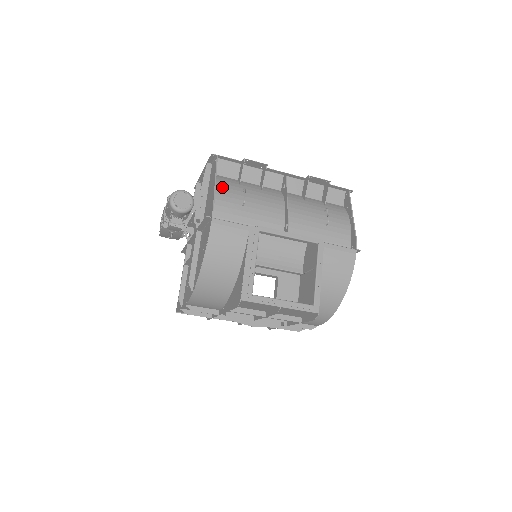
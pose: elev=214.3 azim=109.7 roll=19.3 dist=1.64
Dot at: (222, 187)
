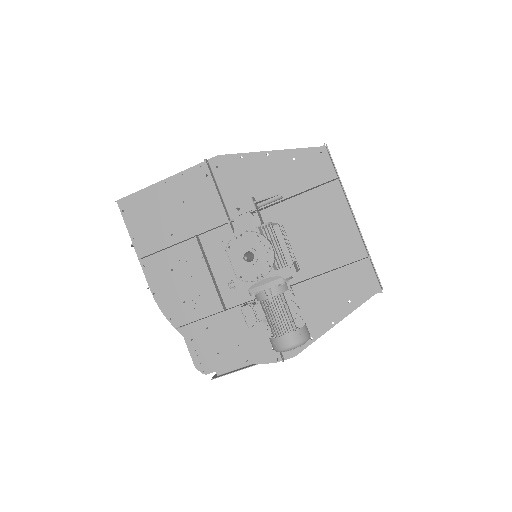
Dot at: occluded
